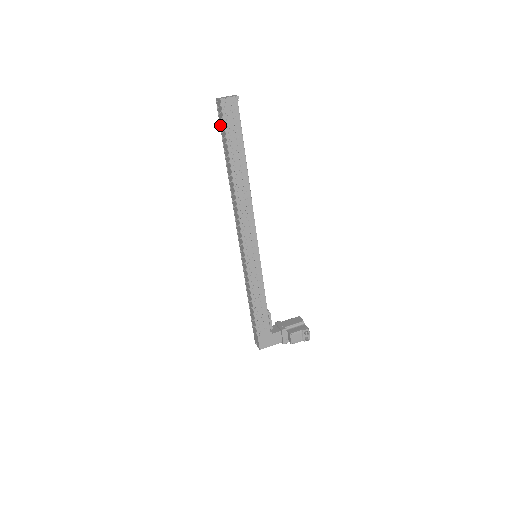
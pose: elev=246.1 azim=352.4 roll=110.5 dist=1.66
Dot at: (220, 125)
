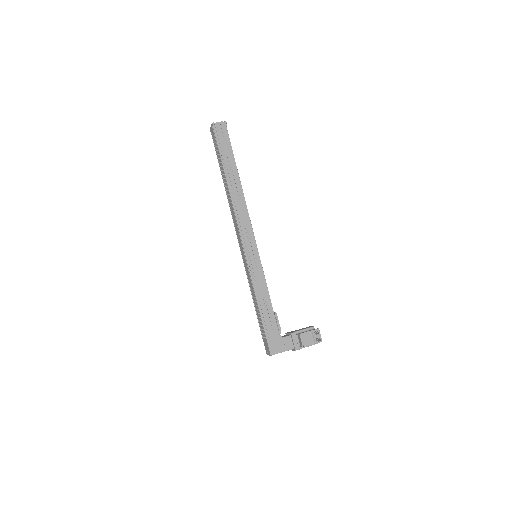
Dot at: (215, 147)
